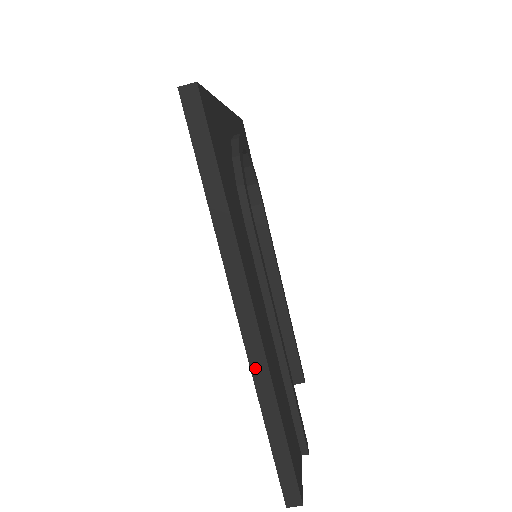
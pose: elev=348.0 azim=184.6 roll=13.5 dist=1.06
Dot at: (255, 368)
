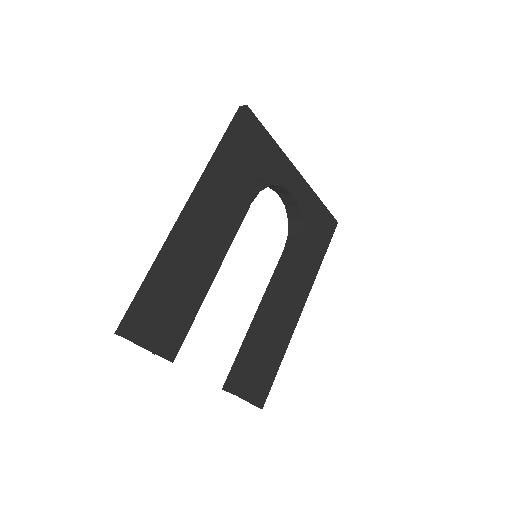
Dot at: (169, 238)
